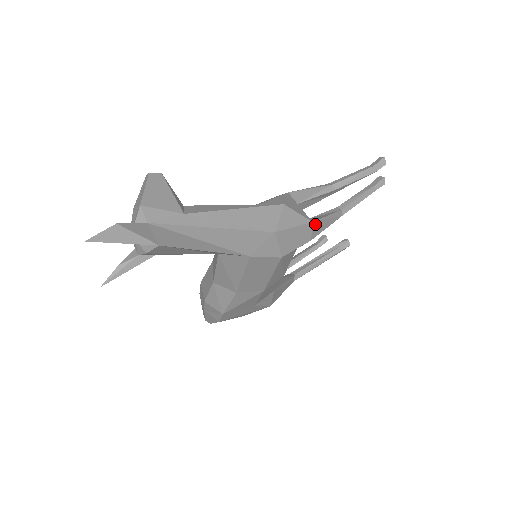
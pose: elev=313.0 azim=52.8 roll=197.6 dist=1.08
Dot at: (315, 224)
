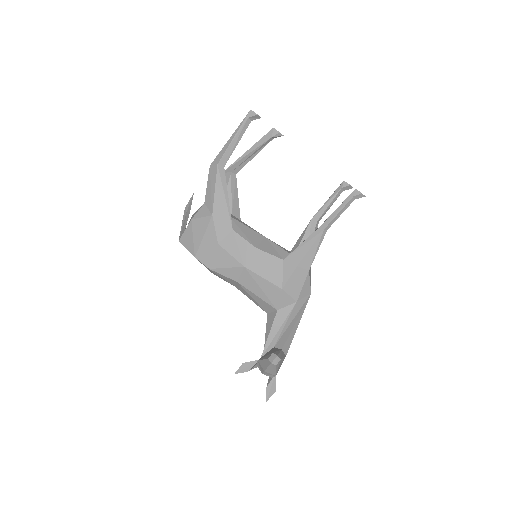
Dot at: occluded
